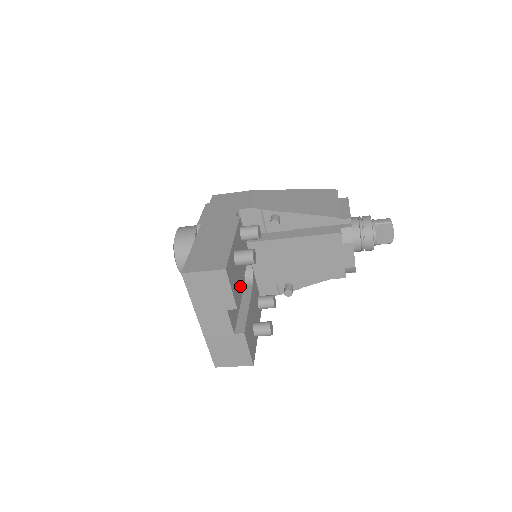
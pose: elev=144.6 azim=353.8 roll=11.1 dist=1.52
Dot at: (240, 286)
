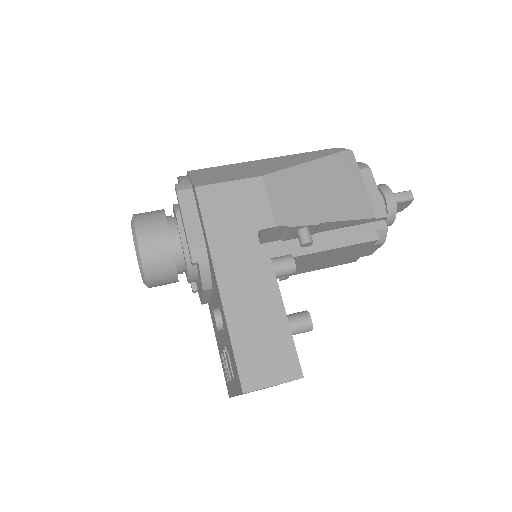
Dot at: occluded
